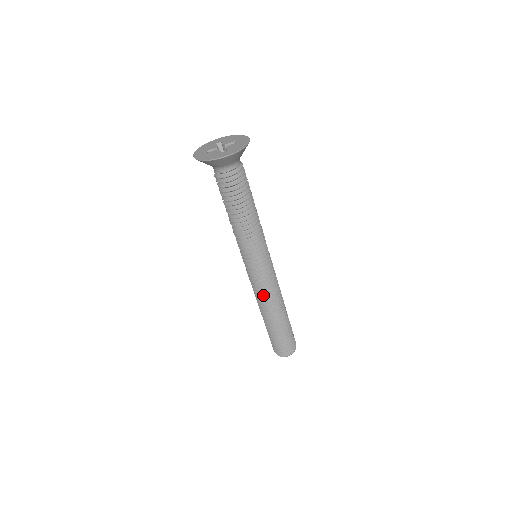
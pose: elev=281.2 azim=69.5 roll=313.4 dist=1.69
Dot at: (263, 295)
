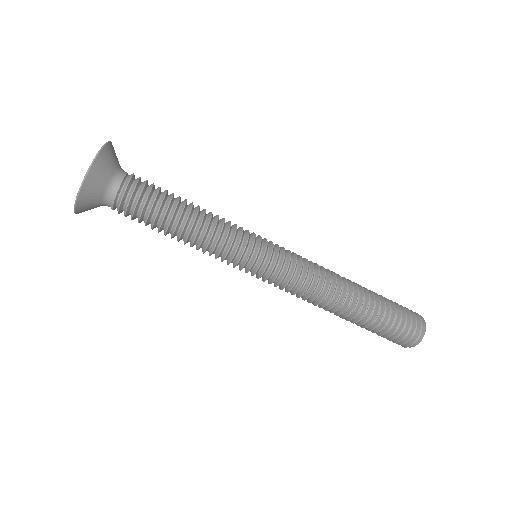
Dot at: (314, 280)
